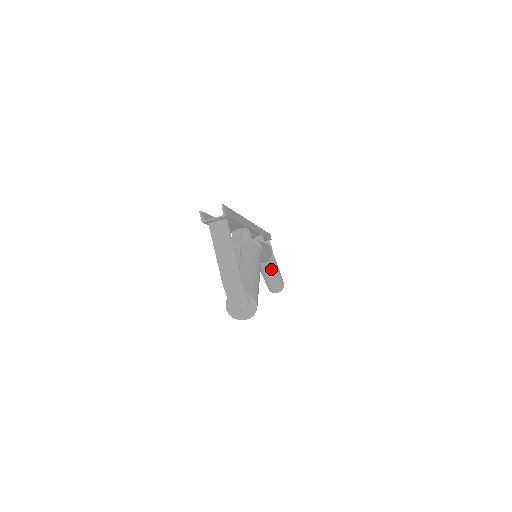
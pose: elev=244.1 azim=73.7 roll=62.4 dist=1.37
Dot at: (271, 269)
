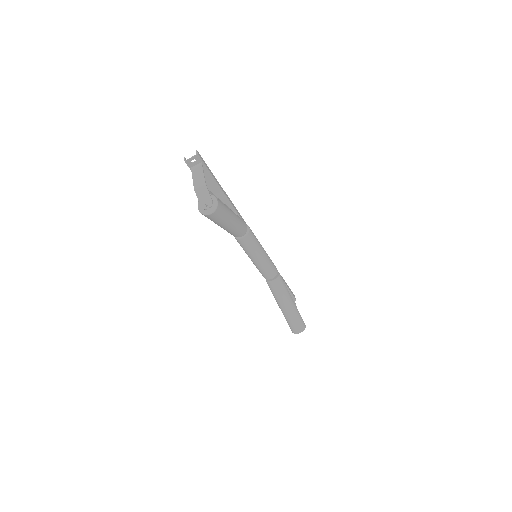
Dot at: (282, 291)
